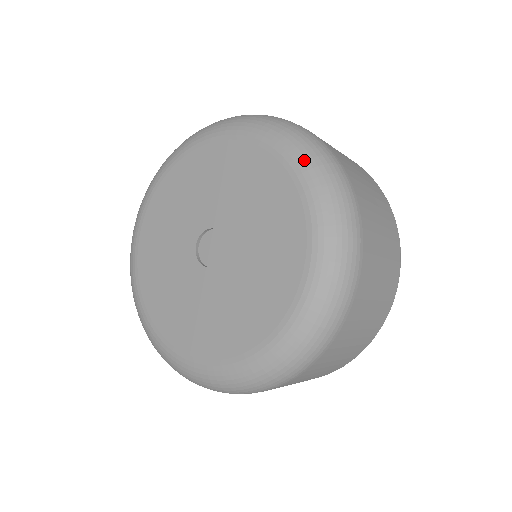
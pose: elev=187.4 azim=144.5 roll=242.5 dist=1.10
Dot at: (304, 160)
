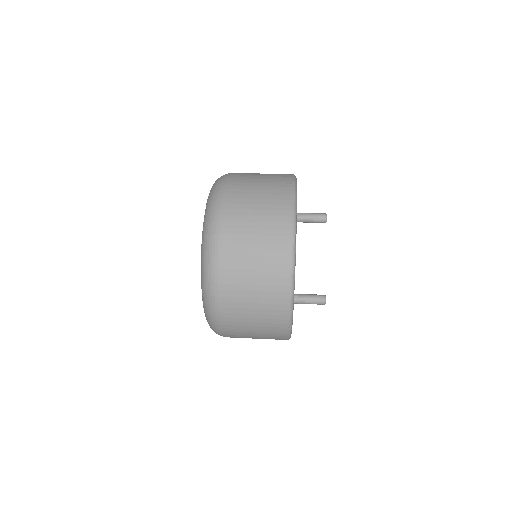
Dot at: (204, 230)
